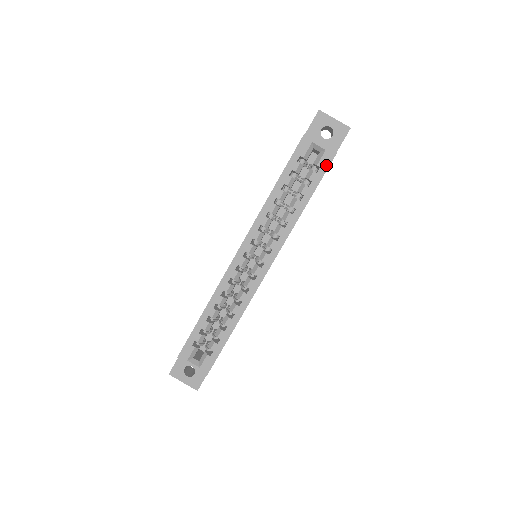
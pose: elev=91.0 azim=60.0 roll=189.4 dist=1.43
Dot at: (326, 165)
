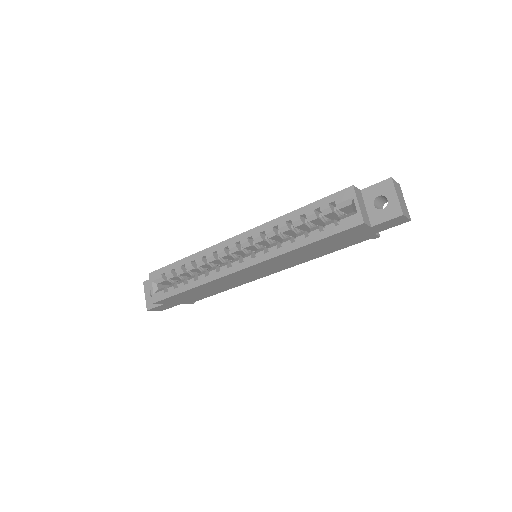
Dot at: (347, 226)
